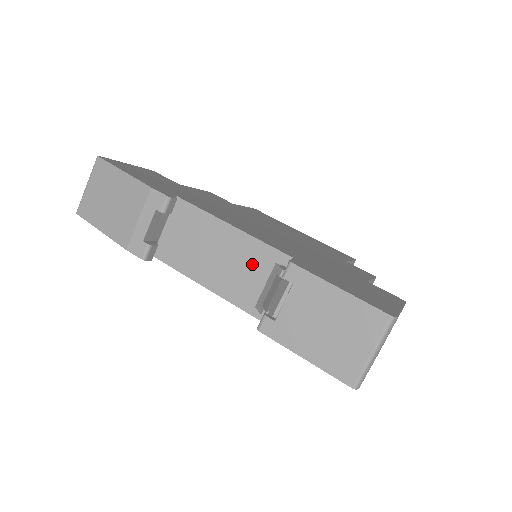
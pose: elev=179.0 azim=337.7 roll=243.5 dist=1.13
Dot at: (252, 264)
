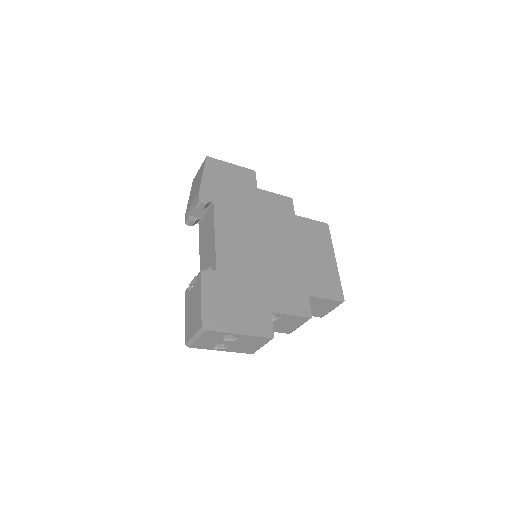
Dot at: (210, 259)
